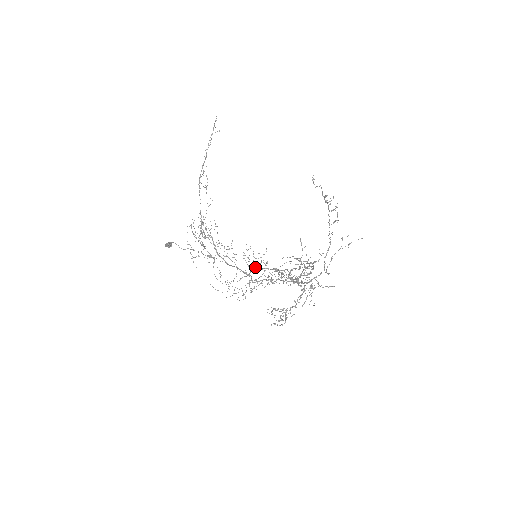
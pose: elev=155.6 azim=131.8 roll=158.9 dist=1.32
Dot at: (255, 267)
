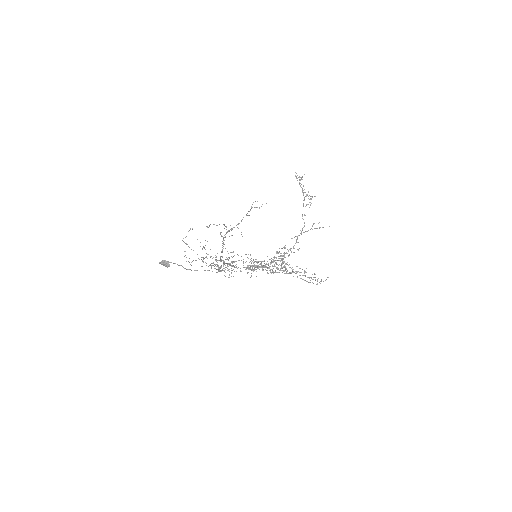
Dot at: occluded
